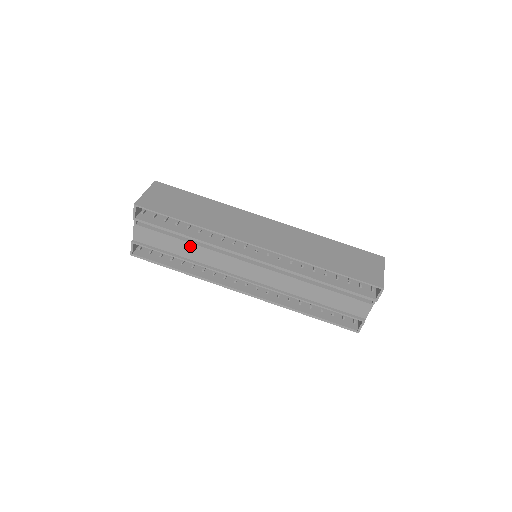
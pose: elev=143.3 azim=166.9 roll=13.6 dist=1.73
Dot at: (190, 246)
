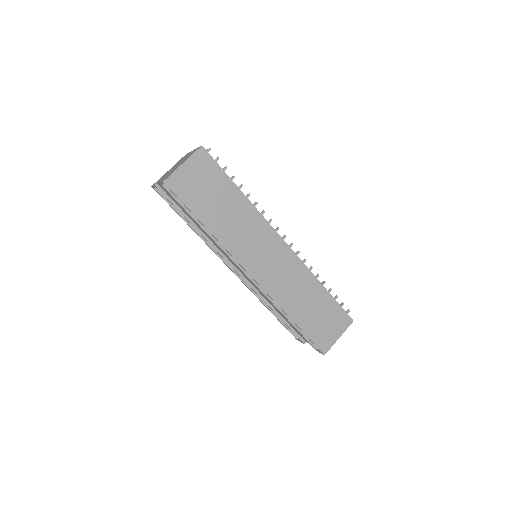
Dot at: occluded
